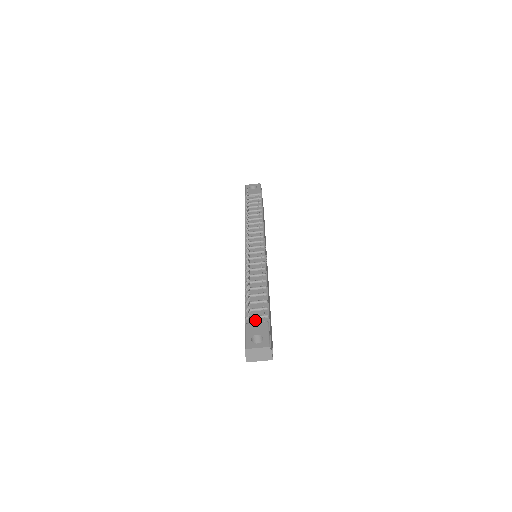
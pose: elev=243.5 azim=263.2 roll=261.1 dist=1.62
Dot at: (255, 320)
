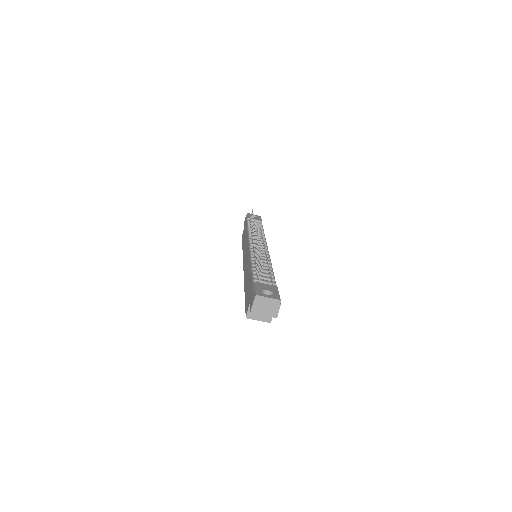
Dot at: occluded
